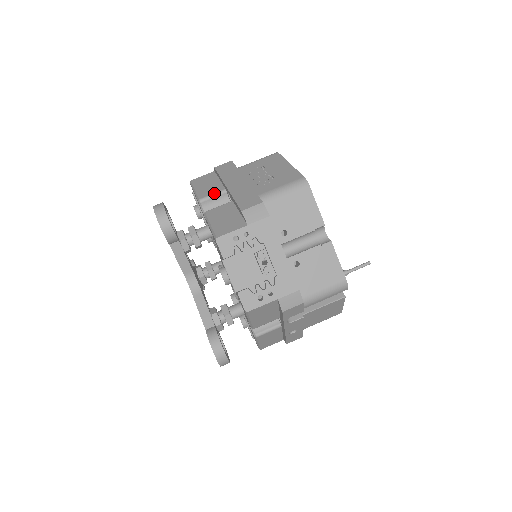
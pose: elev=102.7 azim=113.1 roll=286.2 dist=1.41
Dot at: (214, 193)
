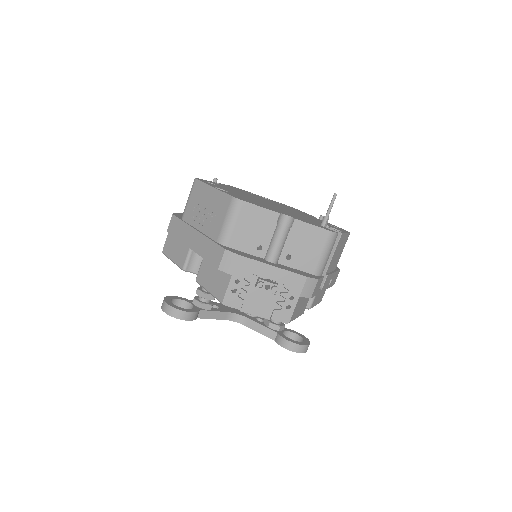
Dot at: (187, 255)
